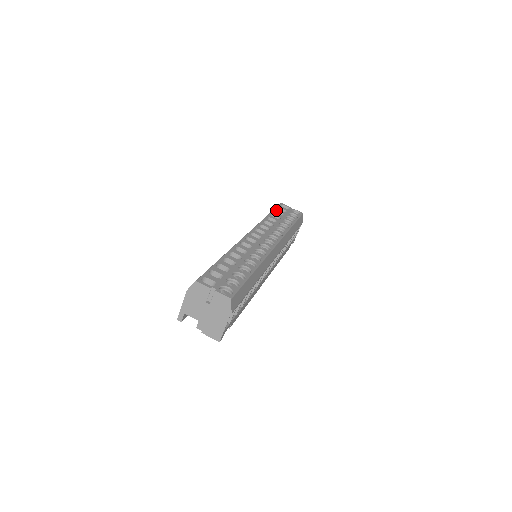
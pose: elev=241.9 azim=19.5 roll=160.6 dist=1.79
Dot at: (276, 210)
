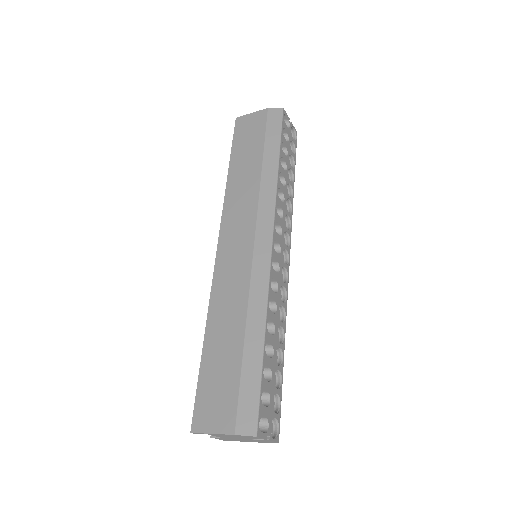
Dot at: (283, 140)
